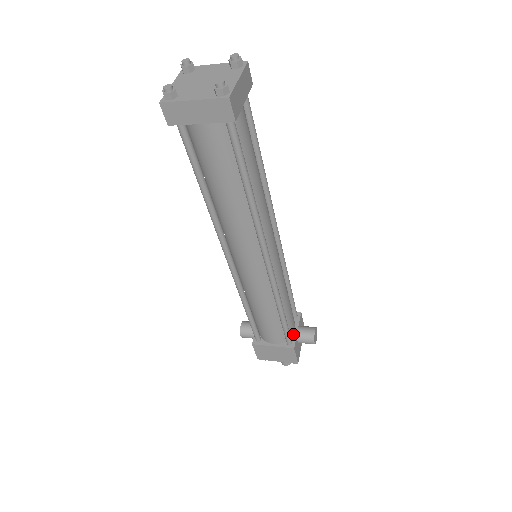
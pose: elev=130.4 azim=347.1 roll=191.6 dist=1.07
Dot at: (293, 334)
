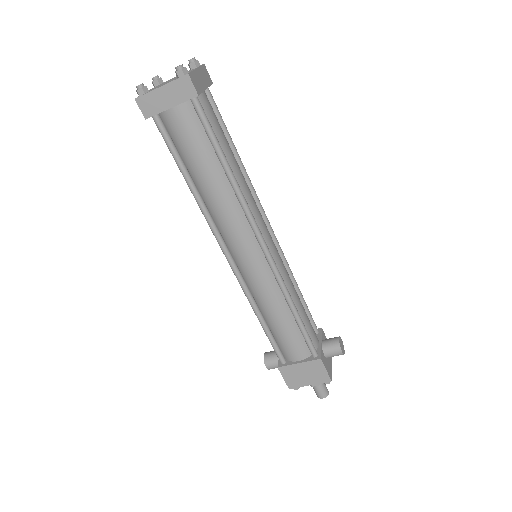
Dot at: (317, 347)
